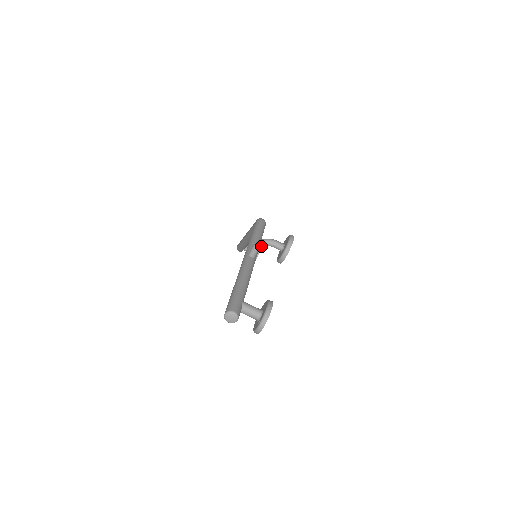
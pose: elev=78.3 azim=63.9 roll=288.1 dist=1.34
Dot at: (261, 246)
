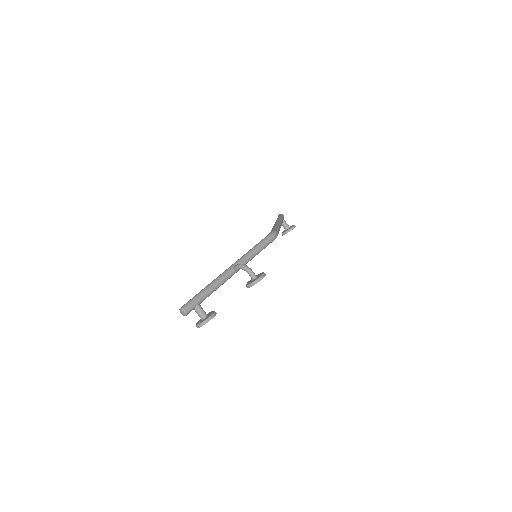
Dot at: (242, 269)
